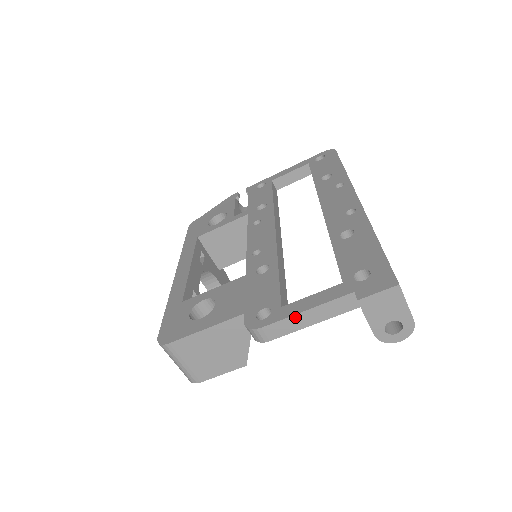
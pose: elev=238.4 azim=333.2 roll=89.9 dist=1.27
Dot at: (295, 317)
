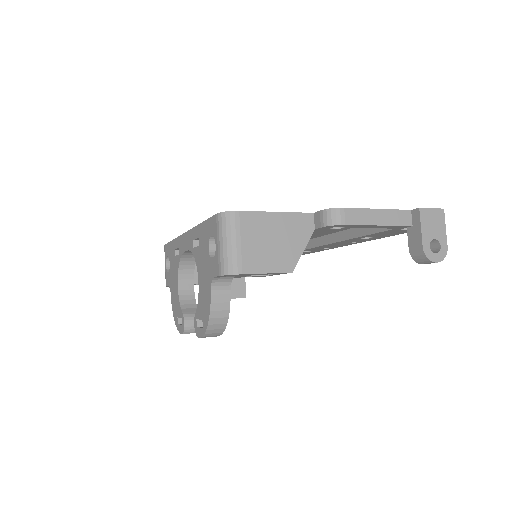
Dot at: (370, 211)
